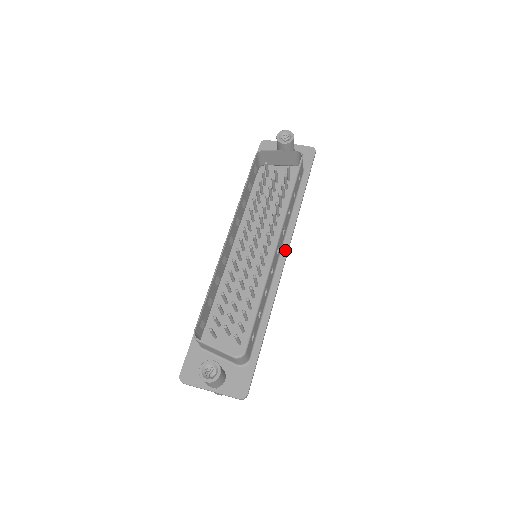
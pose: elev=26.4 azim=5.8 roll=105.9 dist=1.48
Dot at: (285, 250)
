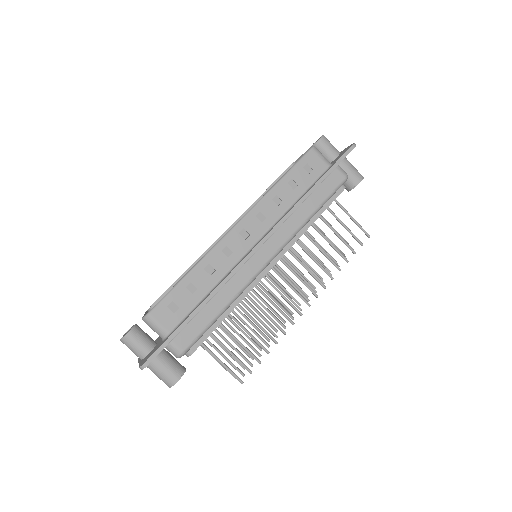
Dot at: (263, 238)
